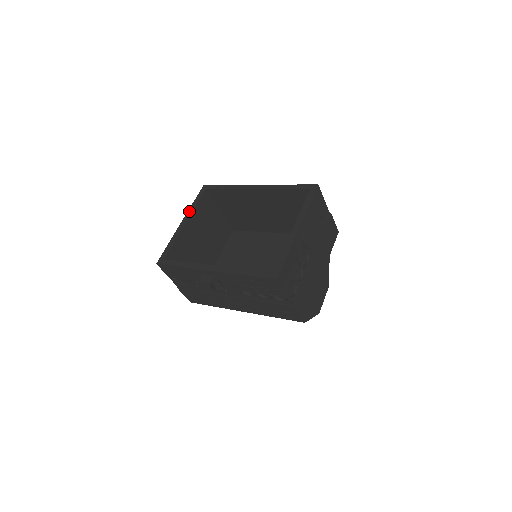
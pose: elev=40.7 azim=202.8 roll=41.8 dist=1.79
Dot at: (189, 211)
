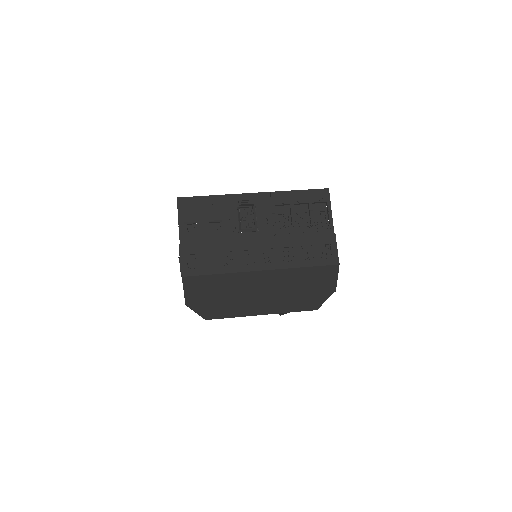
Dot at: occluded
